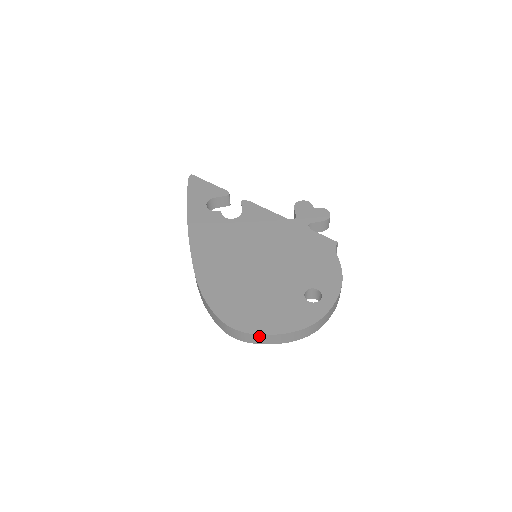
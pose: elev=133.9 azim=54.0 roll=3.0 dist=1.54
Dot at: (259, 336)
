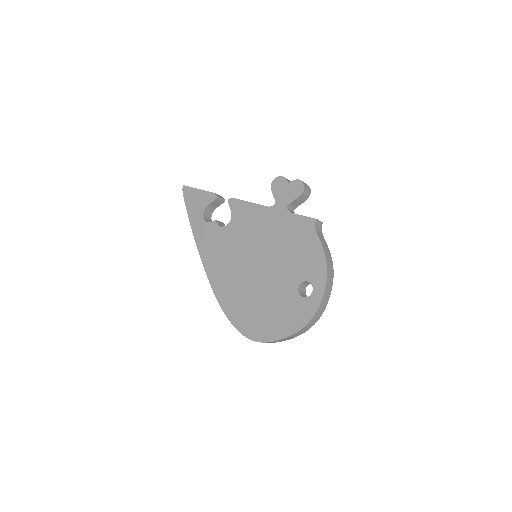
Dot at: (274, 341)
